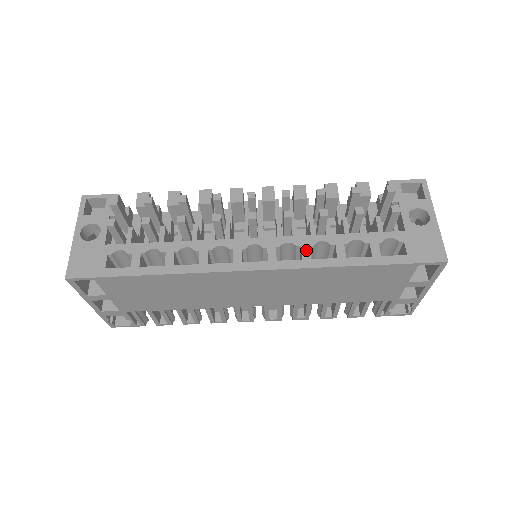
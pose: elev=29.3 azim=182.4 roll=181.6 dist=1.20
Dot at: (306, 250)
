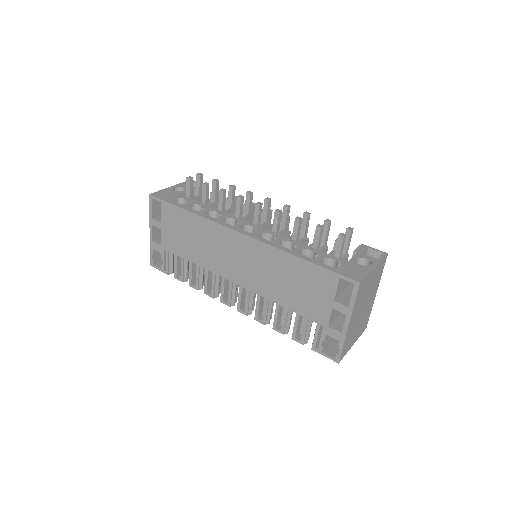
Dot at: (278, 240)
